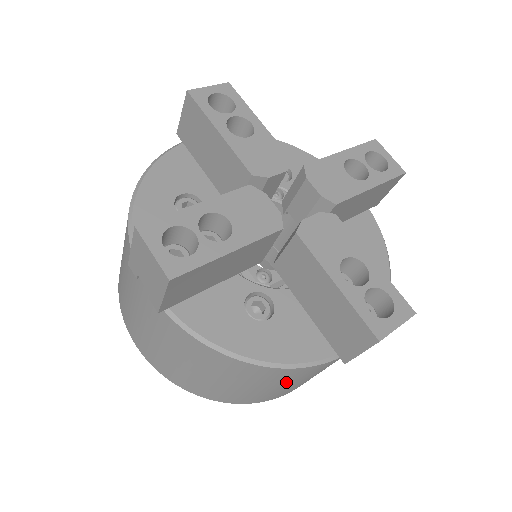
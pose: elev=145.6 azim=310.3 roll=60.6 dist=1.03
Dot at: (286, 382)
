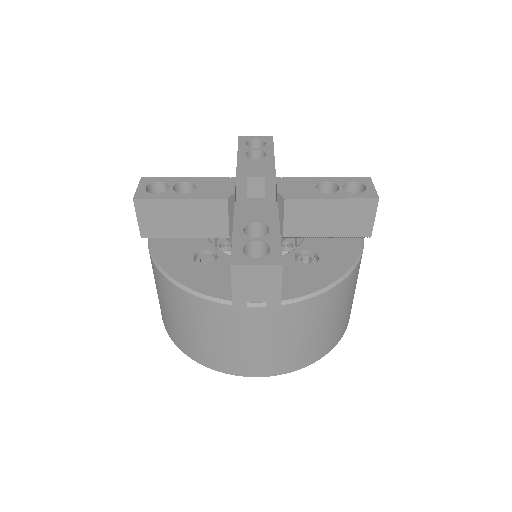
Dot at: (208, 328)
